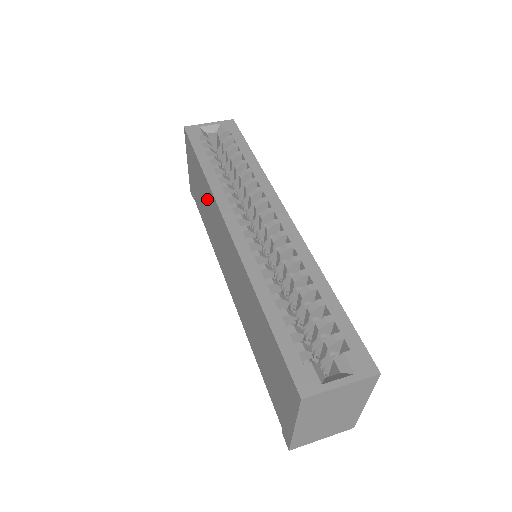
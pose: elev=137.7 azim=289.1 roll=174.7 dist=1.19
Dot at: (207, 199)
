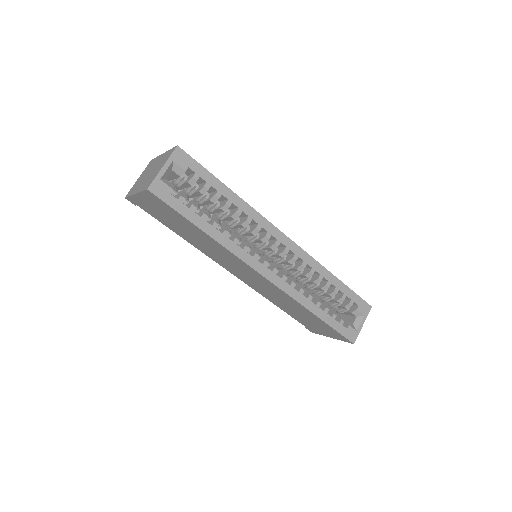
Dot at: (210, 244)
